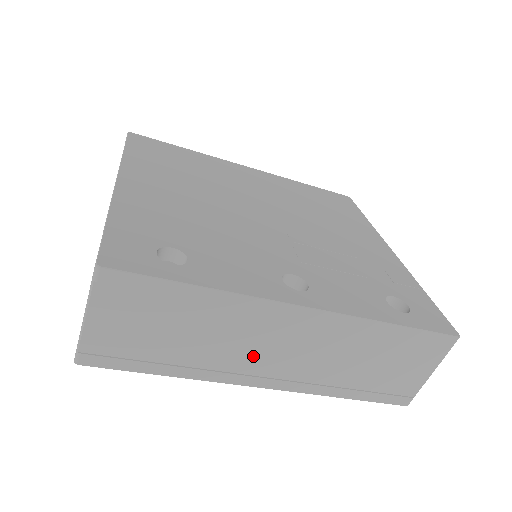
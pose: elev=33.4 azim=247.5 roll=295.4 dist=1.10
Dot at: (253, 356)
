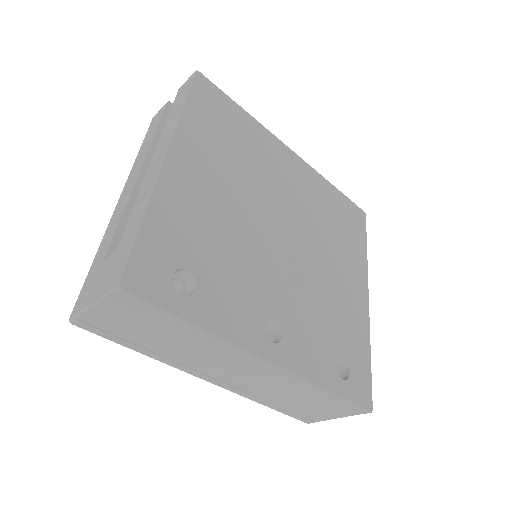
Dot at: (212, 367)
